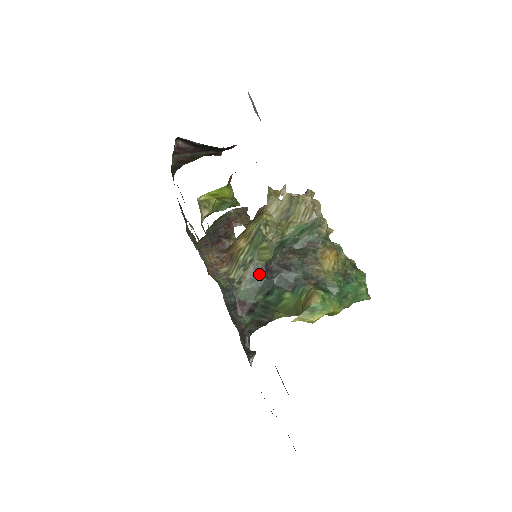
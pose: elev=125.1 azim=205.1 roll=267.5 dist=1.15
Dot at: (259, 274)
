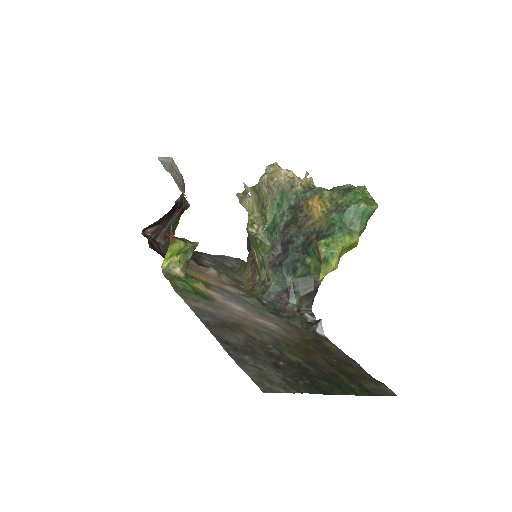
Dot at: (275, 263)
